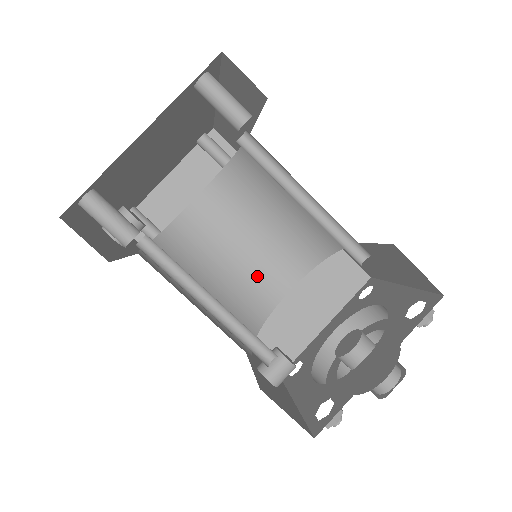
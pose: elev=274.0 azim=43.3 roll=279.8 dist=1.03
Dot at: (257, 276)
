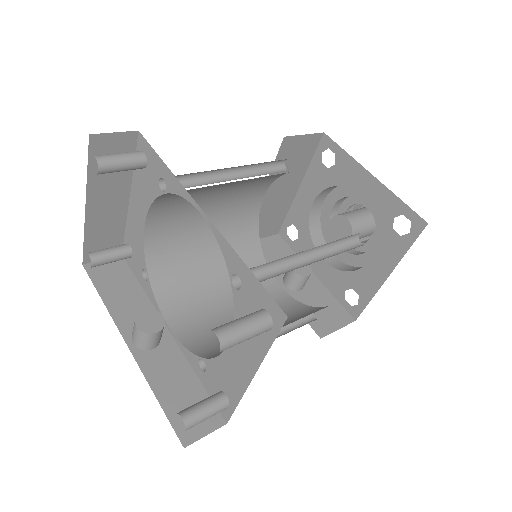
Dot at: (233, 213)
